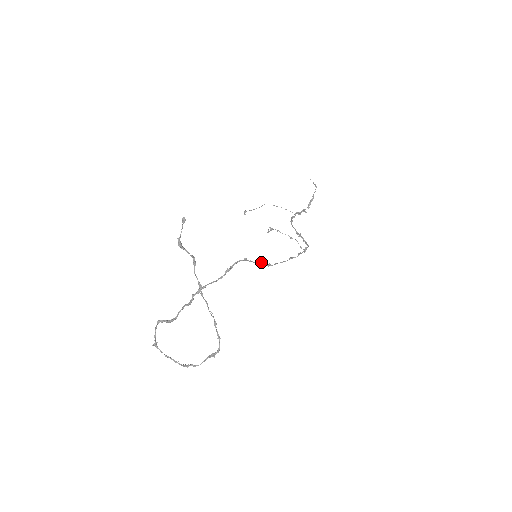
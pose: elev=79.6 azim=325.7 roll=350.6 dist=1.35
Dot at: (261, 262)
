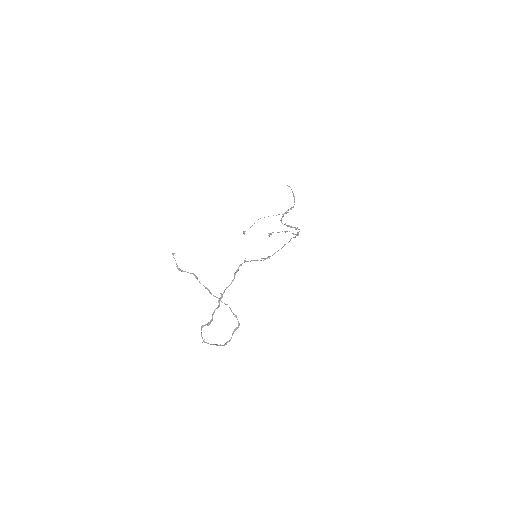
Dot at: (262, 258)
